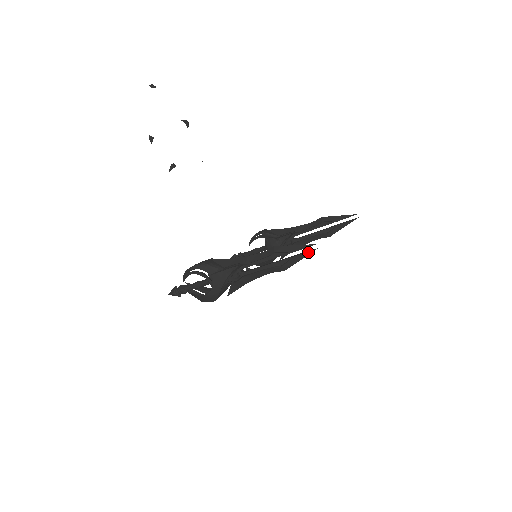
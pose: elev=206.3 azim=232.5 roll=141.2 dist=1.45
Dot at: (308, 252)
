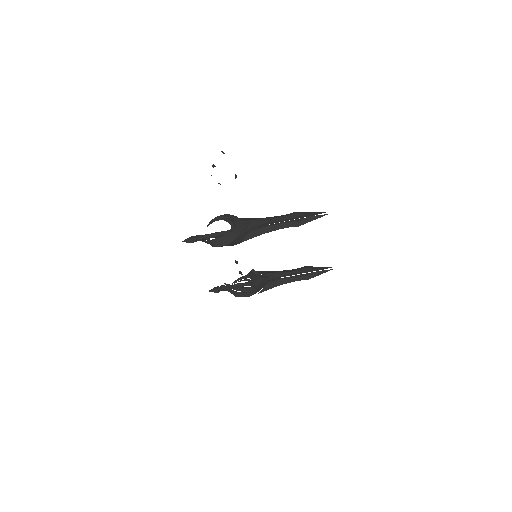
Dot at: (321, 215)
